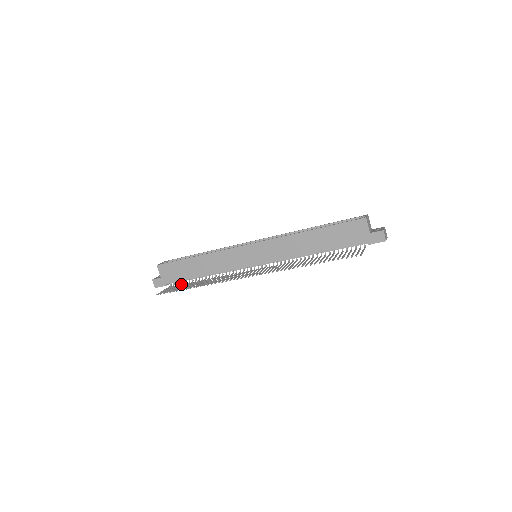
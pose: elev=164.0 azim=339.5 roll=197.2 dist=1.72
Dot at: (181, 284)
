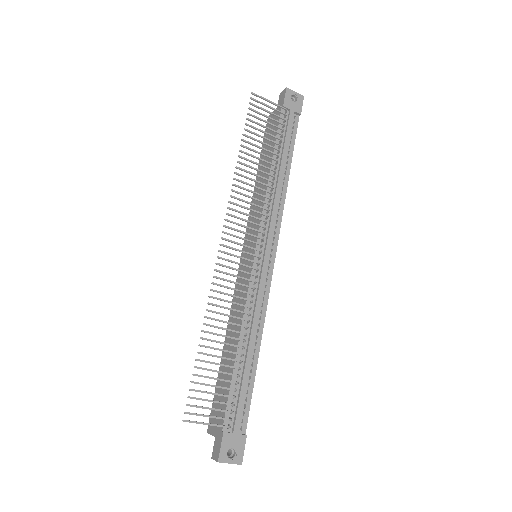
Dot at: (227, 396)
